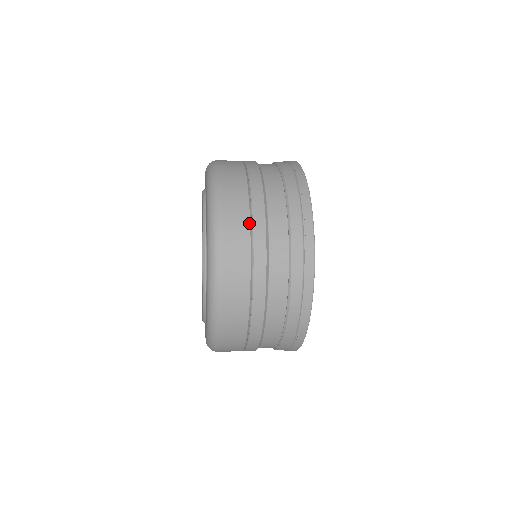
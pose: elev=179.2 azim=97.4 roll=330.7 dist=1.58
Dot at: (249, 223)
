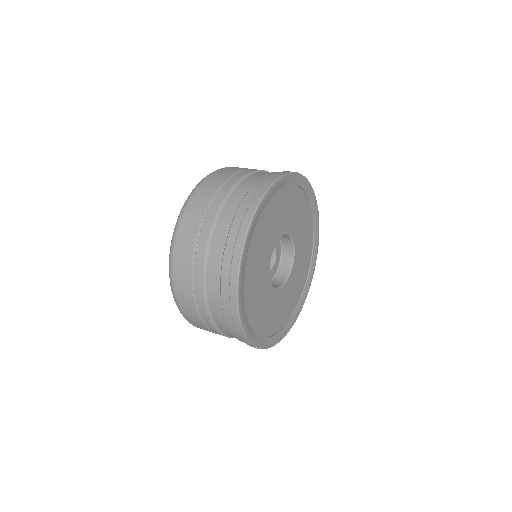
Dot at: (224, 181)
